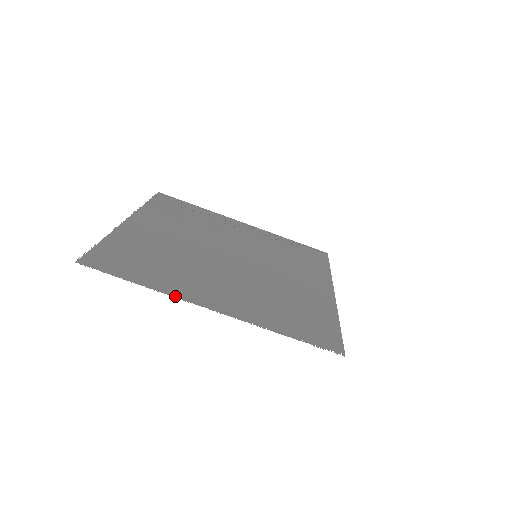
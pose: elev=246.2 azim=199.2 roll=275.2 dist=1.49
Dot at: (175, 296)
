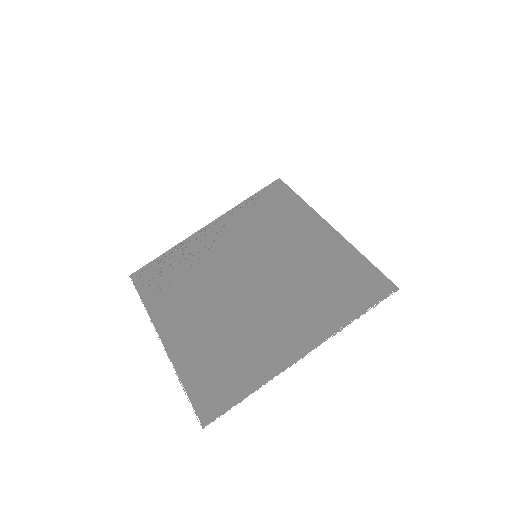
Dot at: (276, 375)
